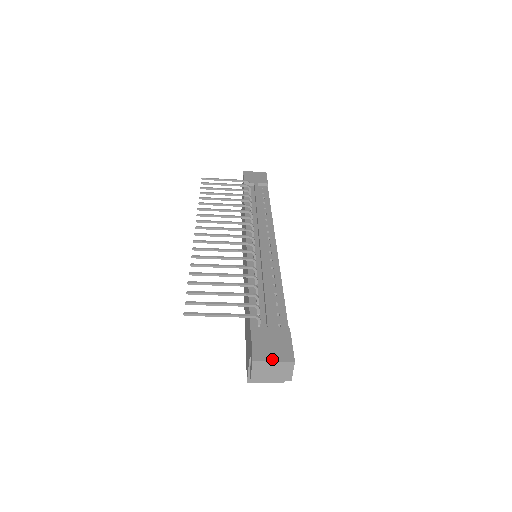
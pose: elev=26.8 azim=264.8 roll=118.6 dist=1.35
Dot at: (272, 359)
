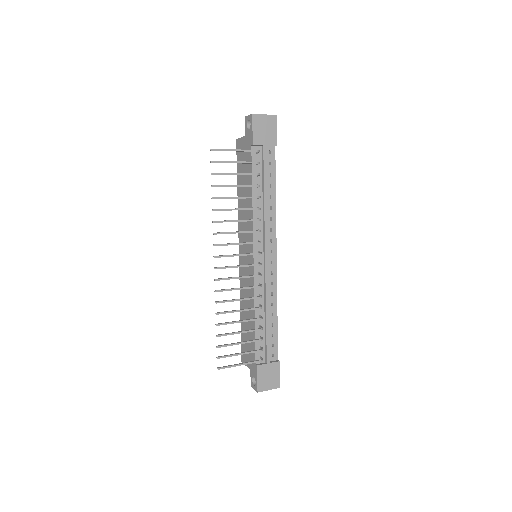
Dot at: (268, 389)
